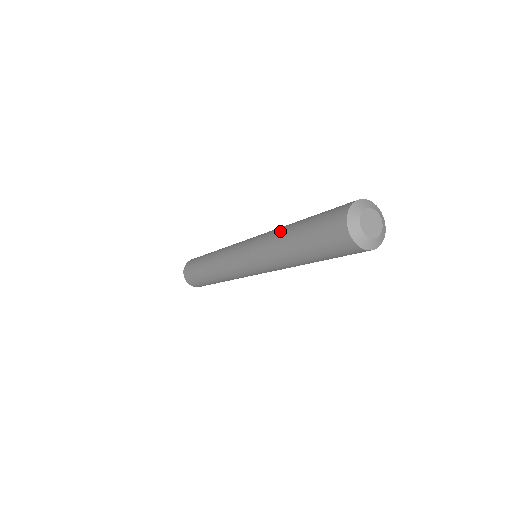
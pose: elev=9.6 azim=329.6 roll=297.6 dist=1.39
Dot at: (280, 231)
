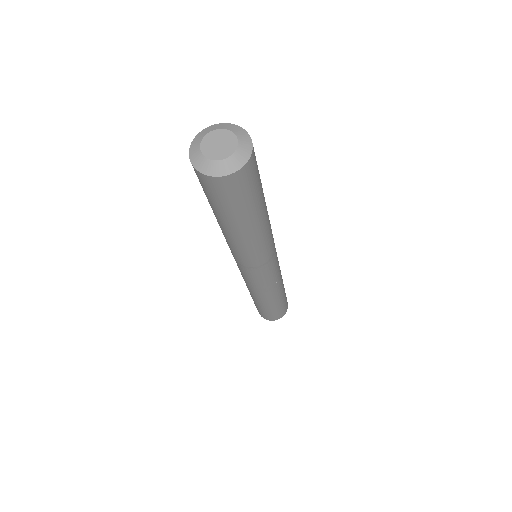
Dot at: occluded
